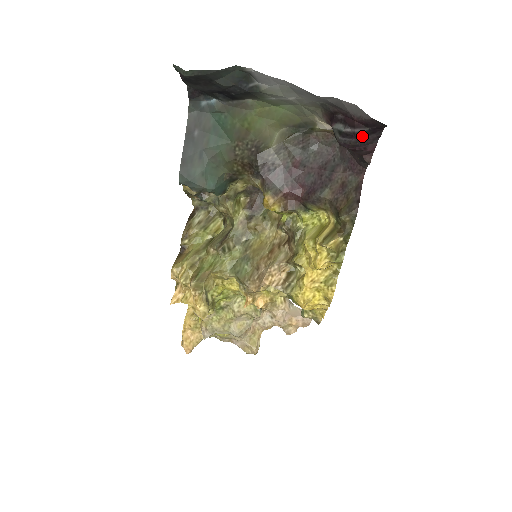
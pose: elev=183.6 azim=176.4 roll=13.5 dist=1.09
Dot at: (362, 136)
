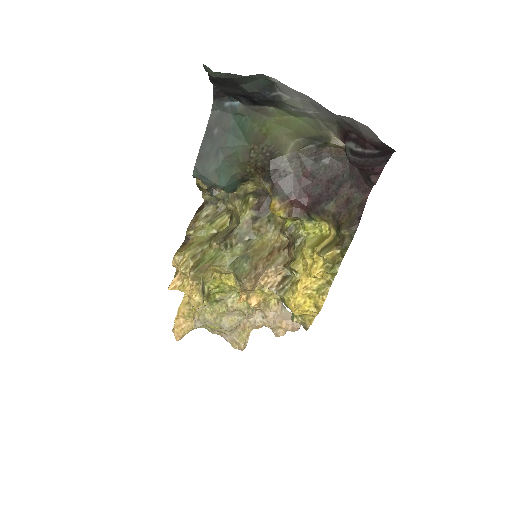
Dot at: (371, 157)
